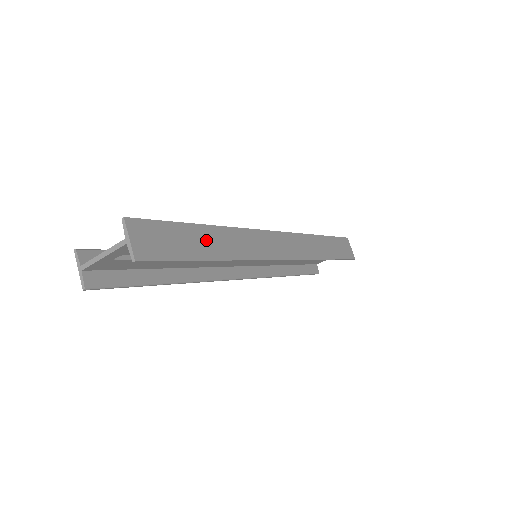
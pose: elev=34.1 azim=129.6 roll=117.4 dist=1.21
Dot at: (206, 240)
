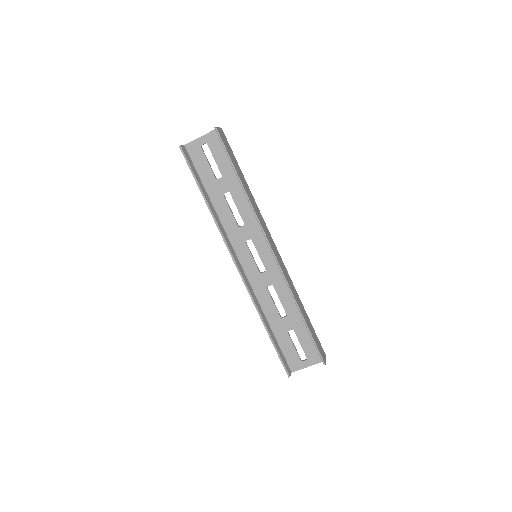
Dot at: (242, 178)
